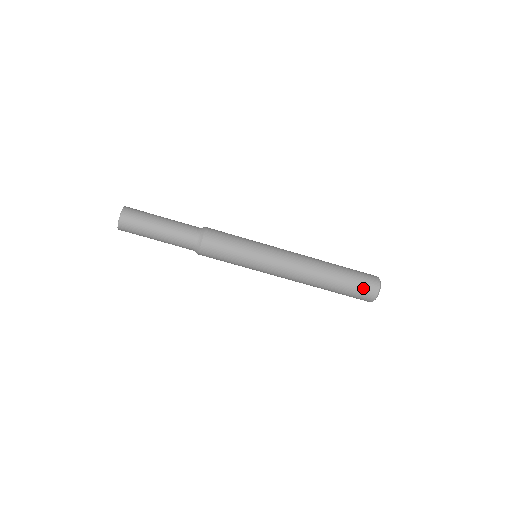
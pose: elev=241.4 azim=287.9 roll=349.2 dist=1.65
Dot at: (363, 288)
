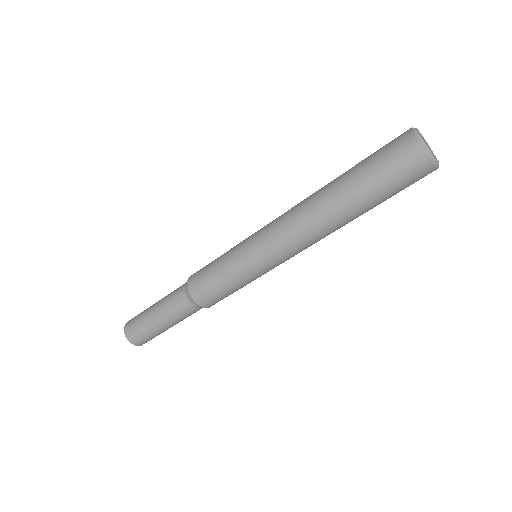
Dot at: (403, 177)
